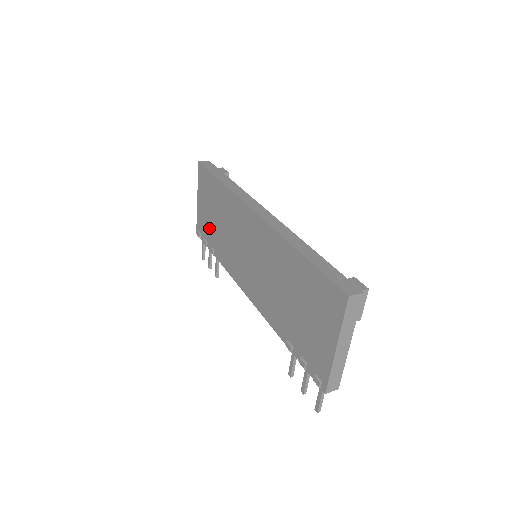
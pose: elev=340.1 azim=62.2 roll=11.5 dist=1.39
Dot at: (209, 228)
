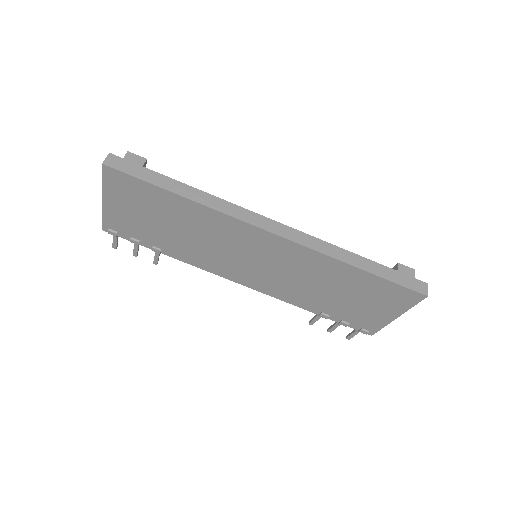
Dot at: (145, 231)
